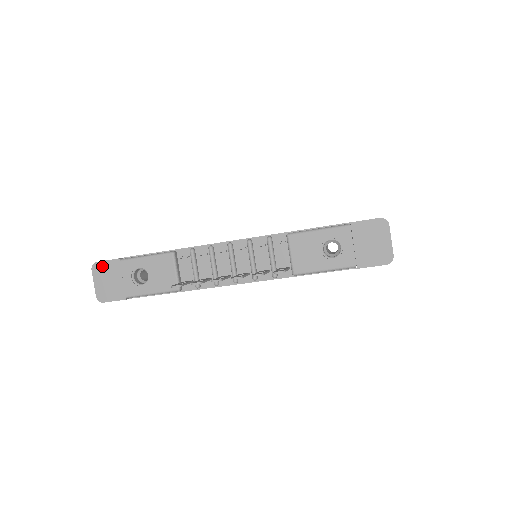
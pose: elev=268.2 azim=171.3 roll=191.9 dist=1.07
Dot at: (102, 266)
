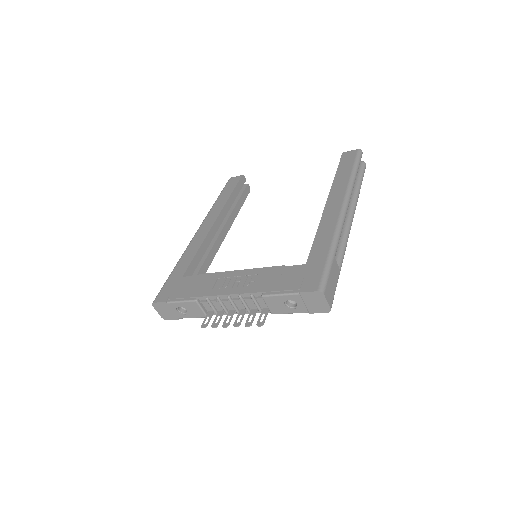
Dot at: (158, 305)
